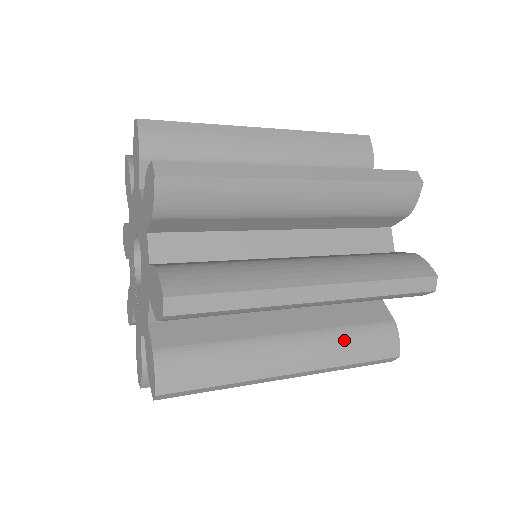
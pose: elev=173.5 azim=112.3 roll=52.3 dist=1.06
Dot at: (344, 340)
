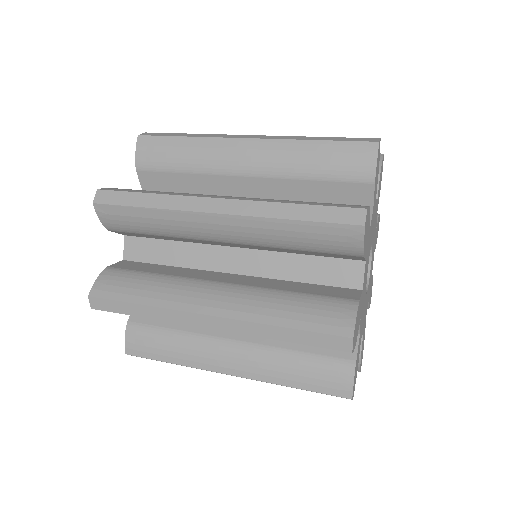
Dot at: (286, 363)
